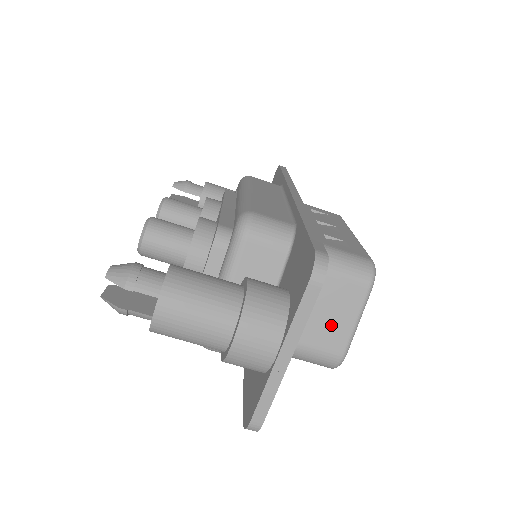
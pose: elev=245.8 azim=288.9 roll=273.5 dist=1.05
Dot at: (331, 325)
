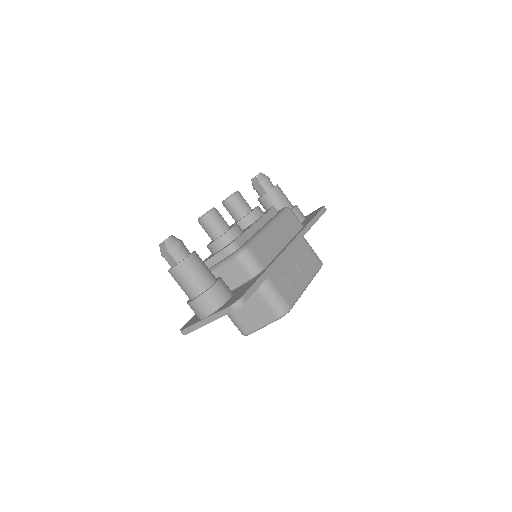
Dot at: (251, 319)
